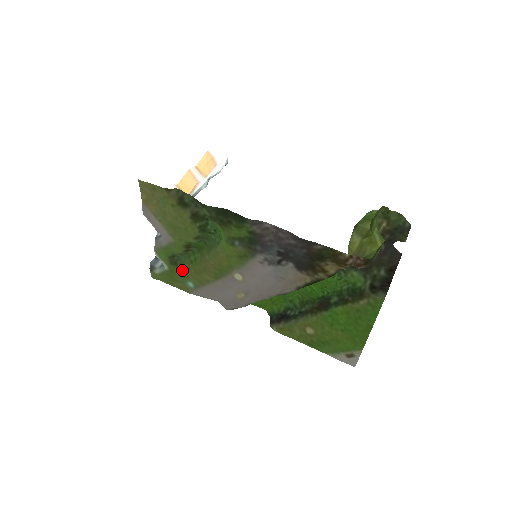
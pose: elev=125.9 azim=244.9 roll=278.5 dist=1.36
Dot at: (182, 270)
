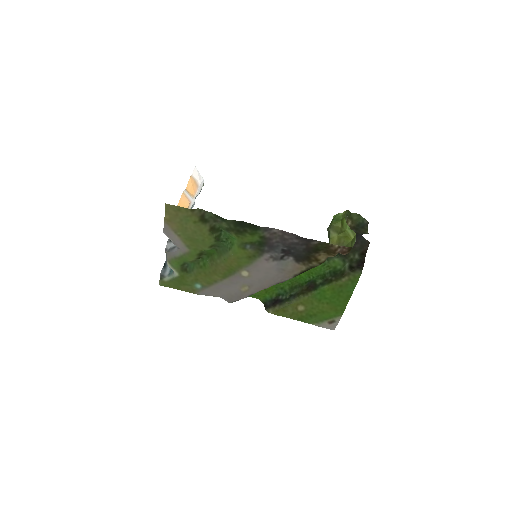
Dot at: (192, 275)
